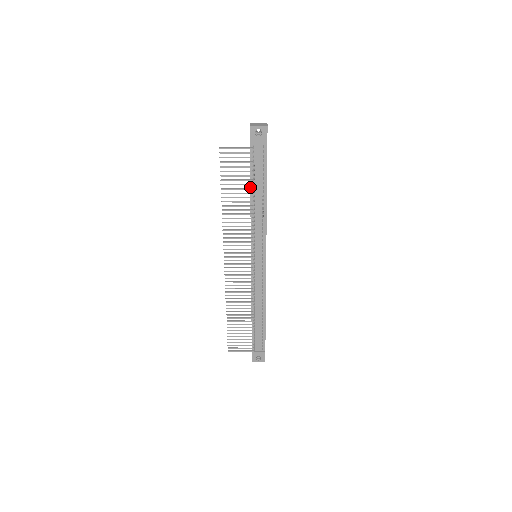
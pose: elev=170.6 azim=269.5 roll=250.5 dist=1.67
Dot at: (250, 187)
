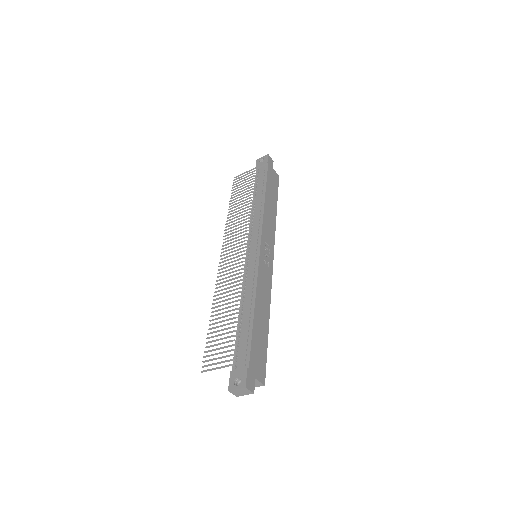
Dot at: occluded
